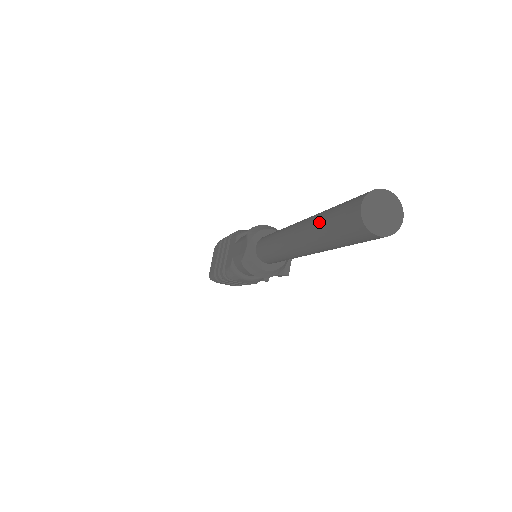
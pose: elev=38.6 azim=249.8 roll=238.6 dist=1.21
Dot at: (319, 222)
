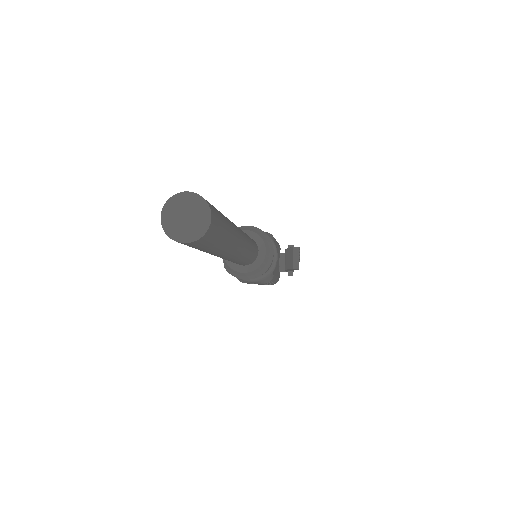
Dot at: occluded
